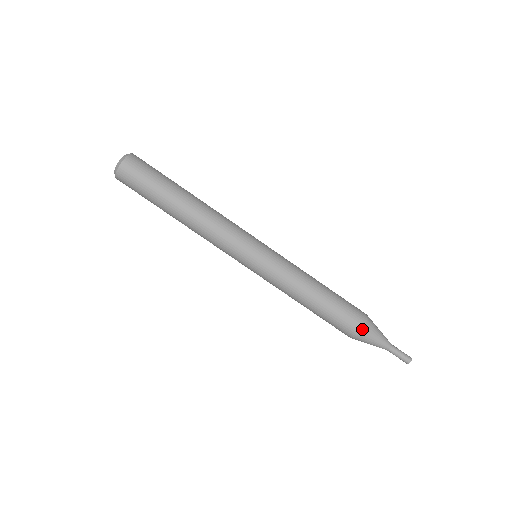
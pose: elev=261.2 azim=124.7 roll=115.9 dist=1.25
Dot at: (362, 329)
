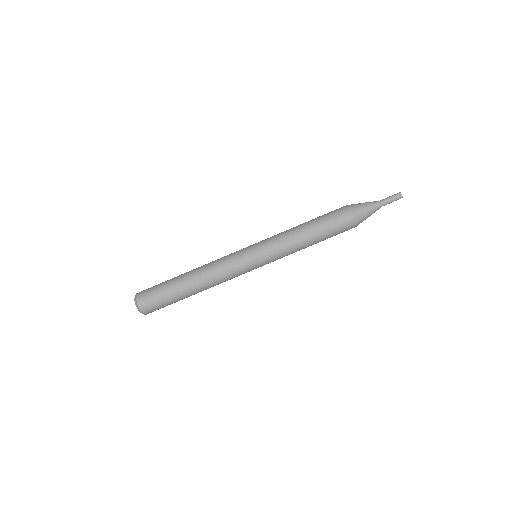
Dot at: (348, 206)
